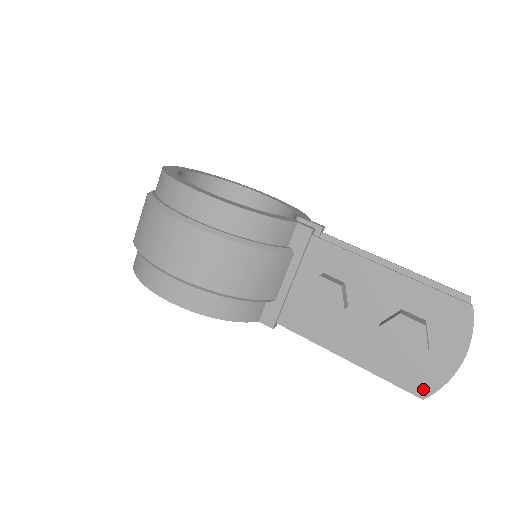
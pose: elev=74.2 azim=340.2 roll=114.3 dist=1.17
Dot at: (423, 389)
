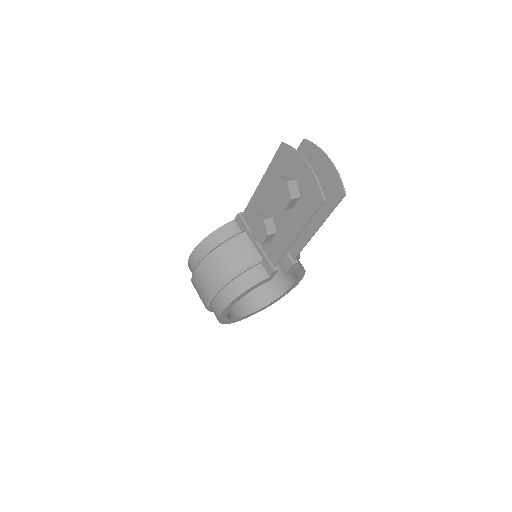
Dot at: (318, 197)
